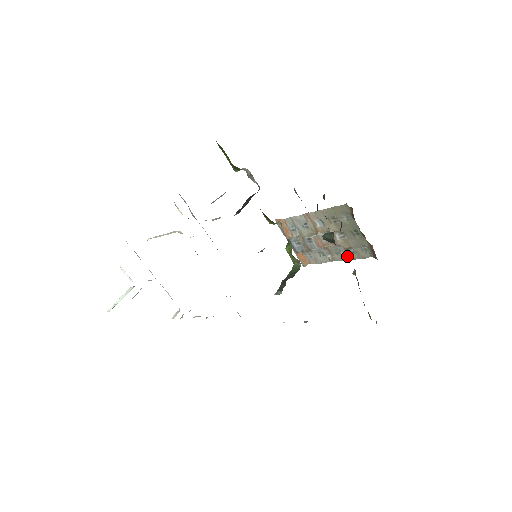
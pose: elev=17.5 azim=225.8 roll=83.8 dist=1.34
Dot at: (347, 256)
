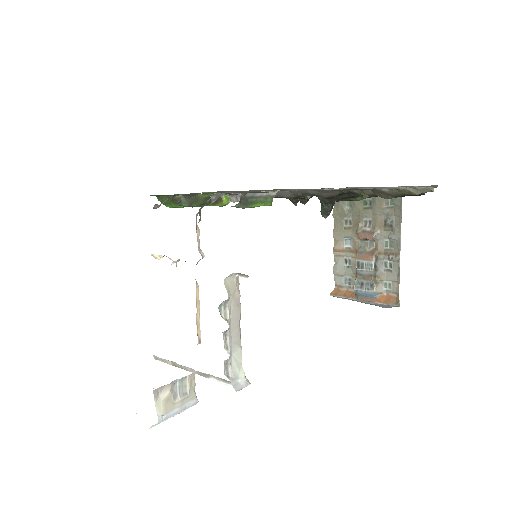
Dot at: (395, 232)
